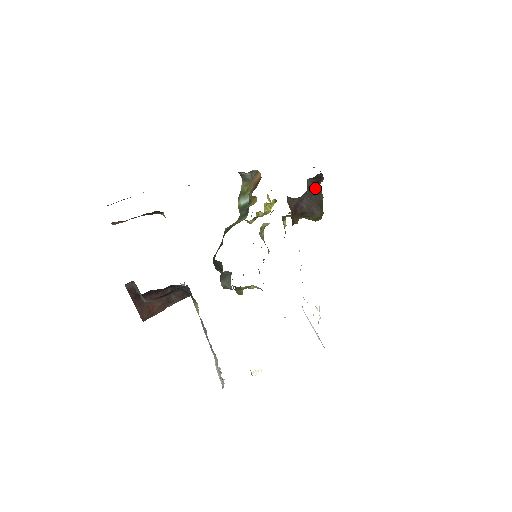
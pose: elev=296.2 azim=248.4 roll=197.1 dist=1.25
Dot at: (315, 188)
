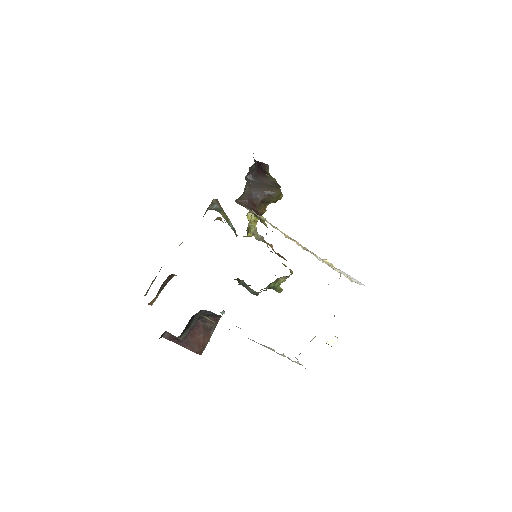
Dot at: (260, 178)
